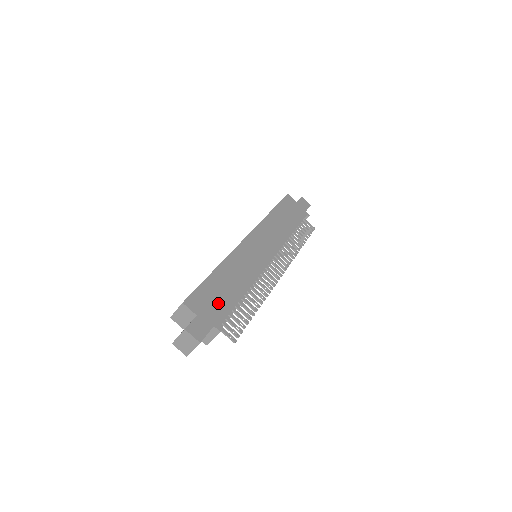
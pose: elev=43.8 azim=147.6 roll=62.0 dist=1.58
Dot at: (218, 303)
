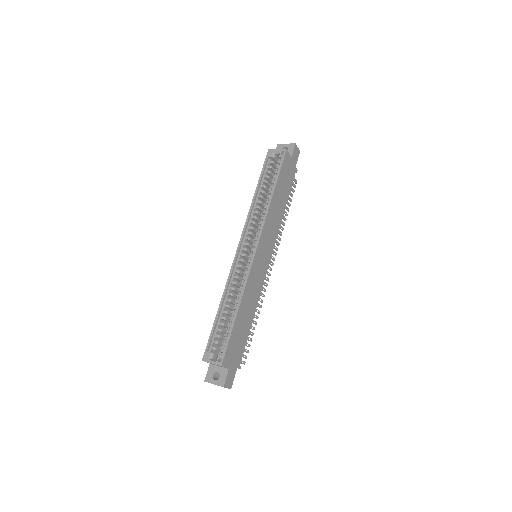
Dot at: (239, 345)
